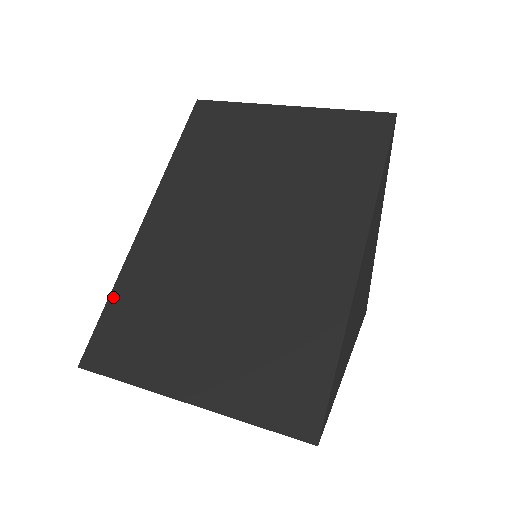
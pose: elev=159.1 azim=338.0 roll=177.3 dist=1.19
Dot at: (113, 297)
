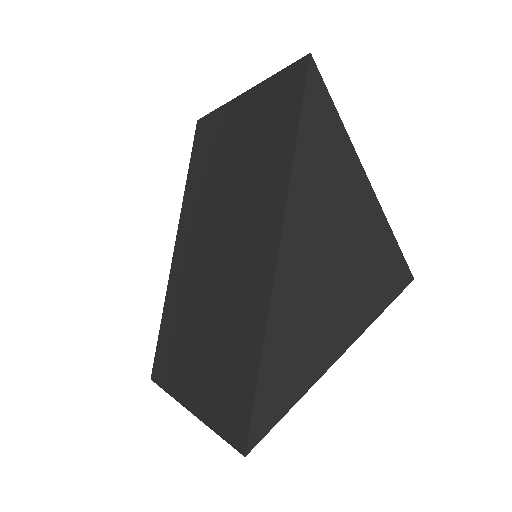
Dot at: (162, 321)
